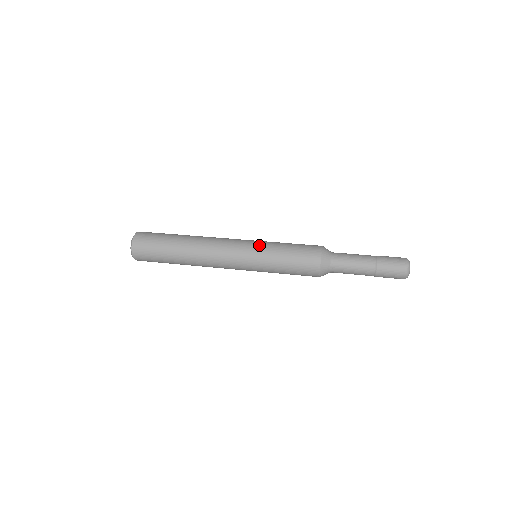
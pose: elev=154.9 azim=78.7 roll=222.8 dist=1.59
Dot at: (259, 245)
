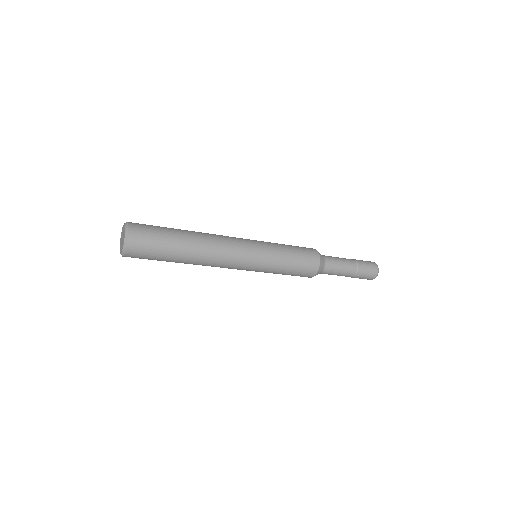
Dot at: occluded
